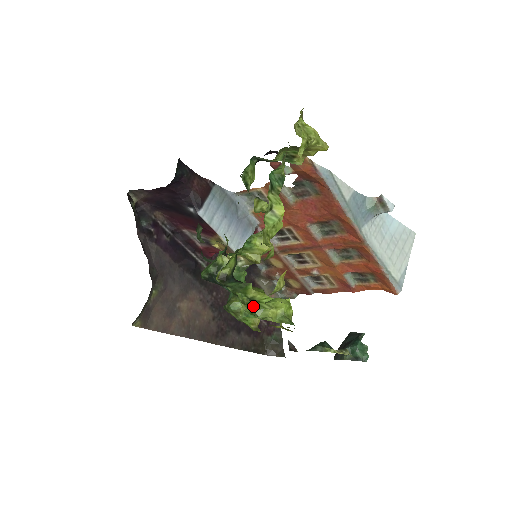
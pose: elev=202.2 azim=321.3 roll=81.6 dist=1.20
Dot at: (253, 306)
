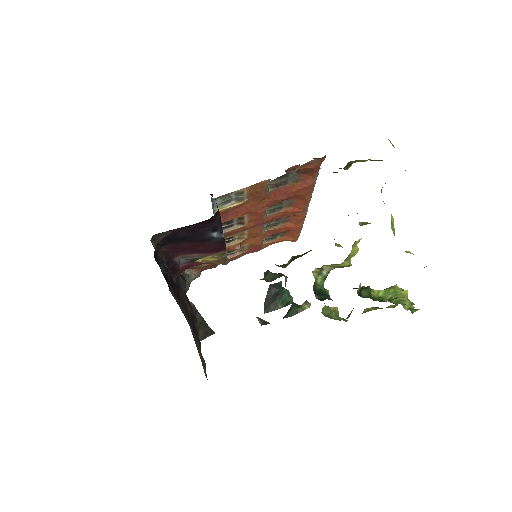
Dot at: (402, 303)
